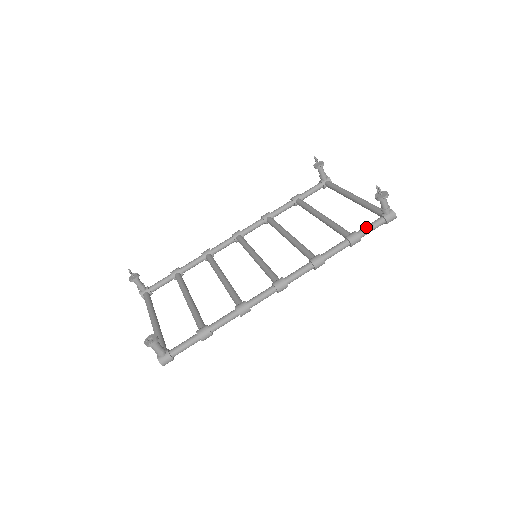
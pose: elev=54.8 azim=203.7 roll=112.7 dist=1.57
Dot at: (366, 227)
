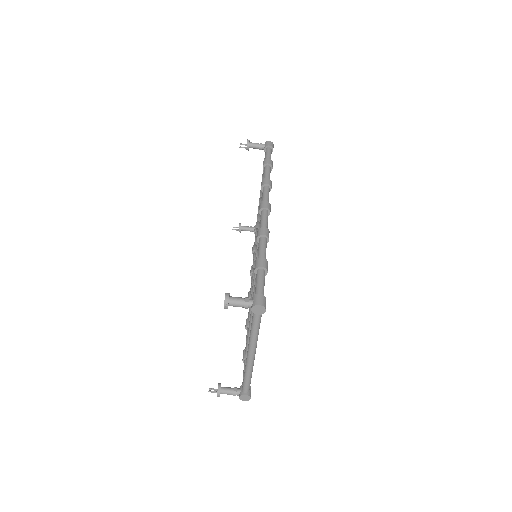
Dot at: (265, 157)
